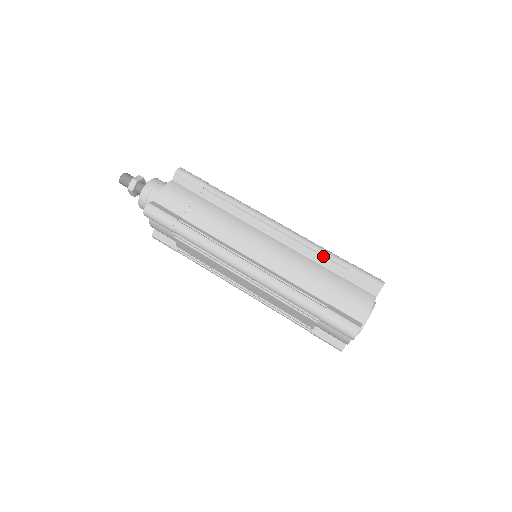
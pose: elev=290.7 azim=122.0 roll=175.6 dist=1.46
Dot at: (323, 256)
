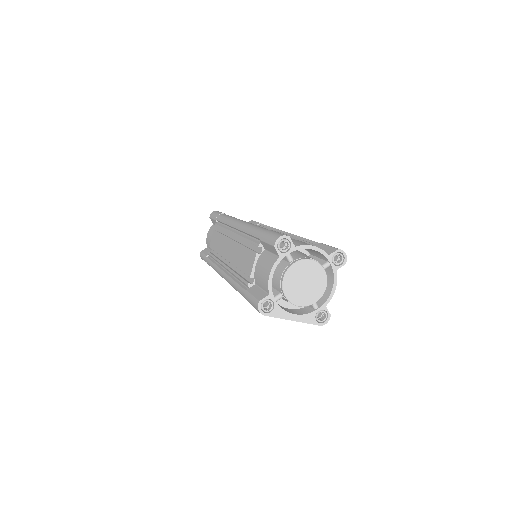
Dot at: (306, 240)
